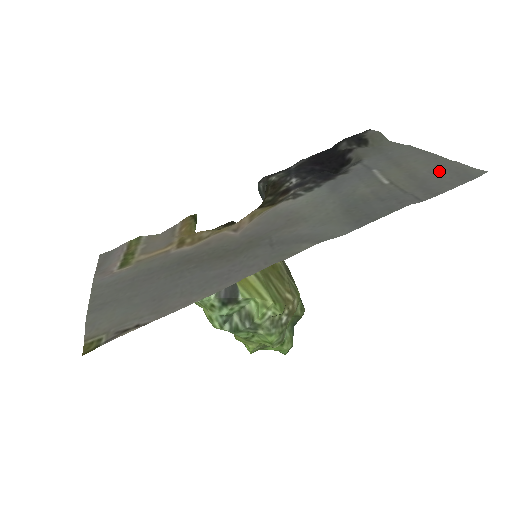
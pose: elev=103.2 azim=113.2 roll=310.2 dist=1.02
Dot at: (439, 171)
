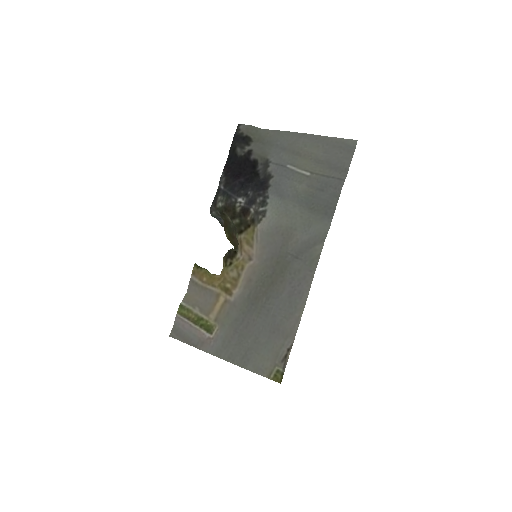
Dot at: (329, 150)
